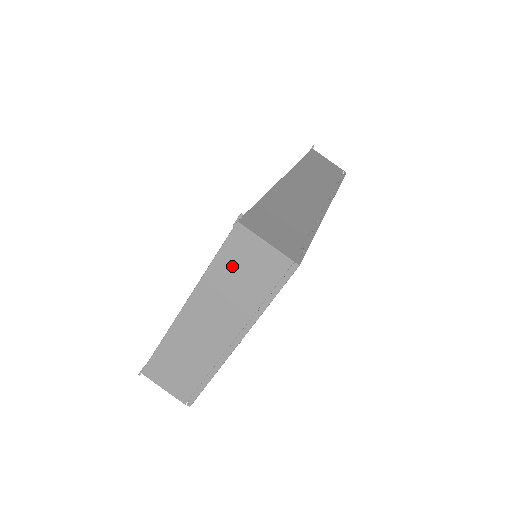
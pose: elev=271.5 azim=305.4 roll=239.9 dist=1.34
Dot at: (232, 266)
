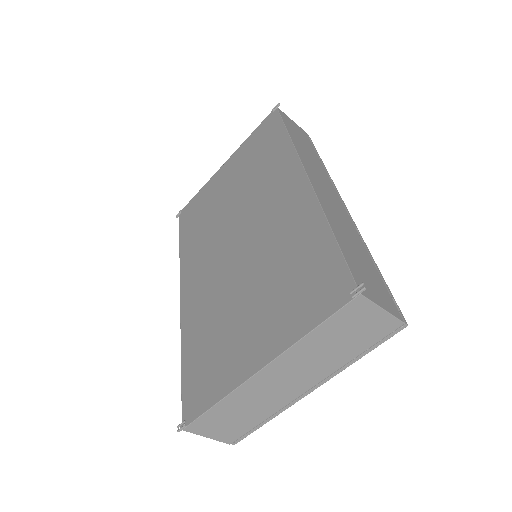
Dot at: (336, 332)
